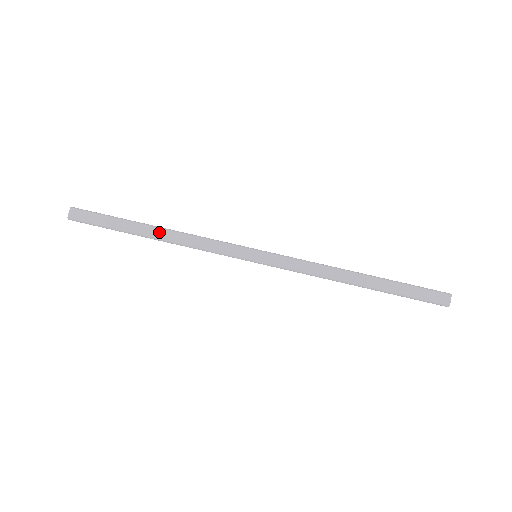
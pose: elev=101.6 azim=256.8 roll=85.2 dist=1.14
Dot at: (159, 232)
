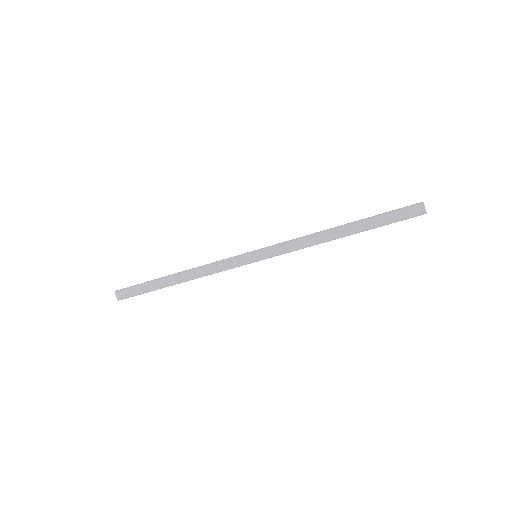
Dot at: (180, 277)
